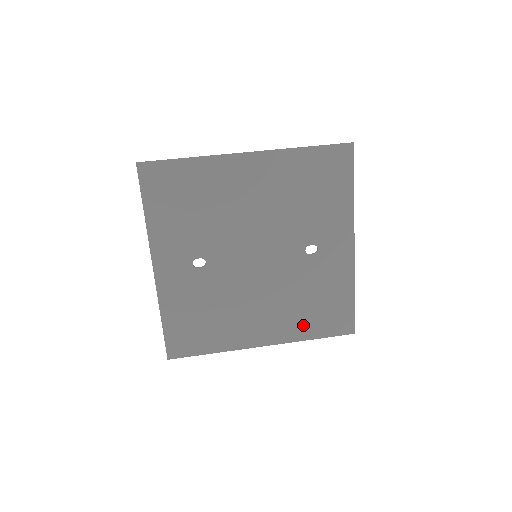
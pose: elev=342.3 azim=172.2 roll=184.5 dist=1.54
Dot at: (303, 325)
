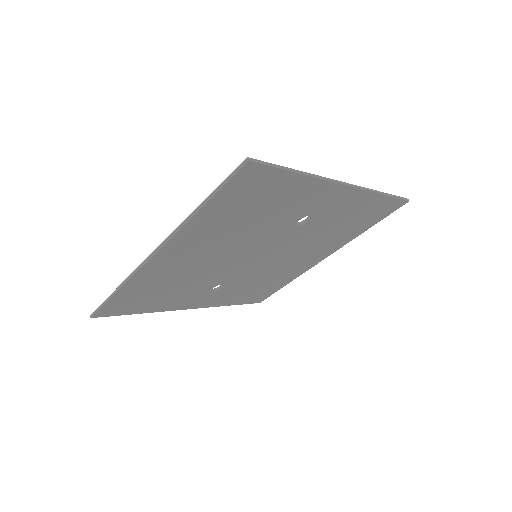
Dot at: (348, 235)
